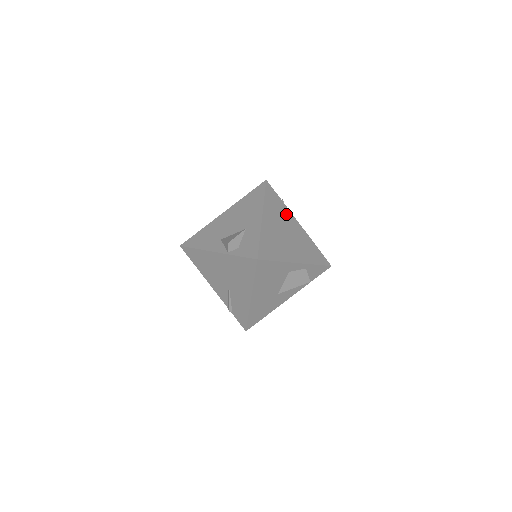
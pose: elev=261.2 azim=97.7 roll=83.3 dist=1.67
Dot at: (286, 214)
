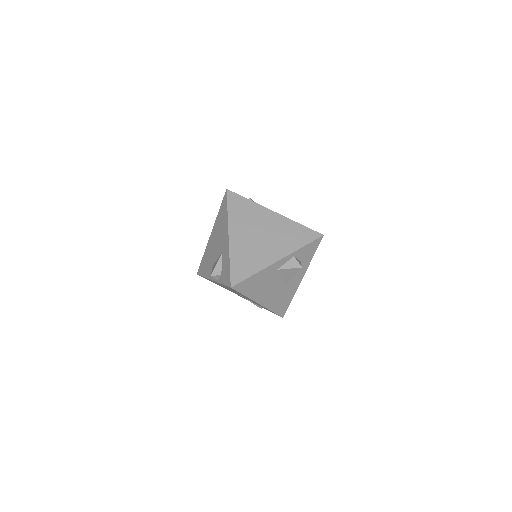
Dot at: (257, 212)
